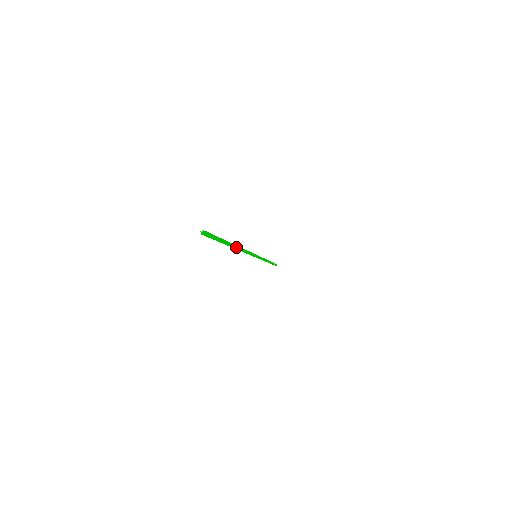
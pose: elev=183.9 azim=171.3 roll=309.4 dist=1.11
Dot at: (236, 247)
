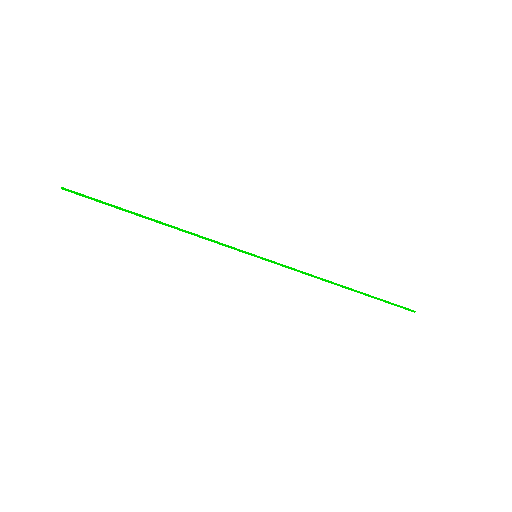
Dot at: (162, 223)
